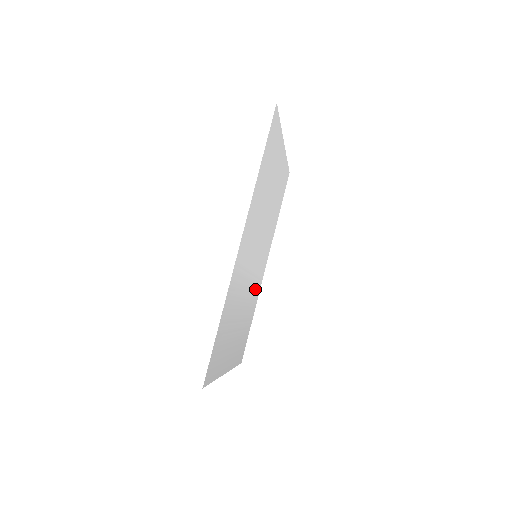
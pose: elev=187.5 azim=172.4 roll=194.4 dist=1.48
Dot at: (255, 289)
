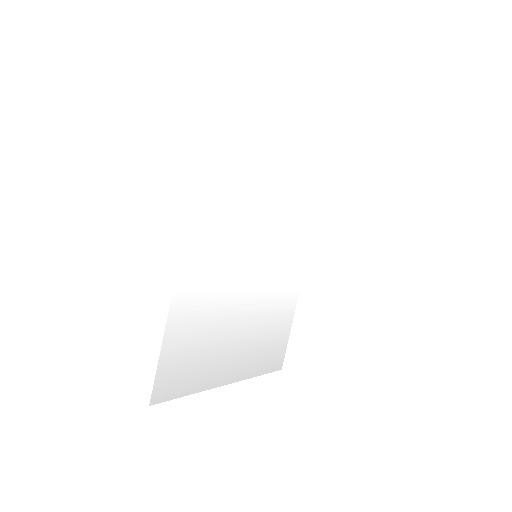
Dot at: (280, 290)
